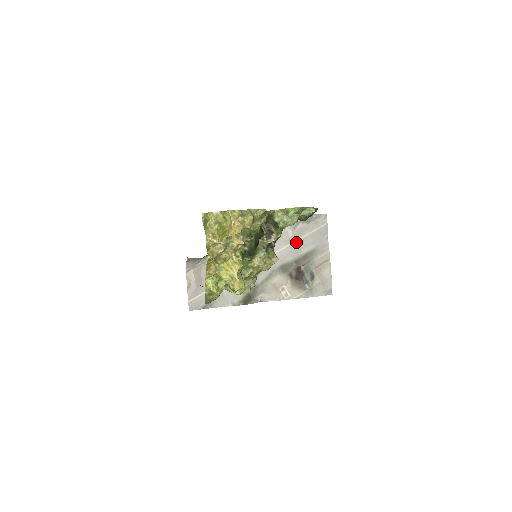
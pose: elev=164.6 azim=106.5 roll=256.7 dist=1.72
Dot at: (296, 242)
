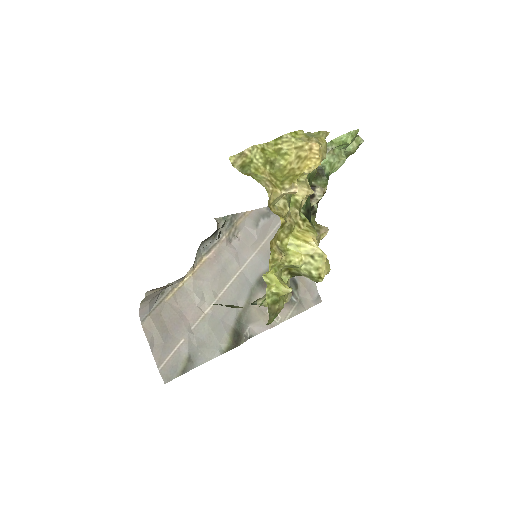
Dot at: (264, 244)
